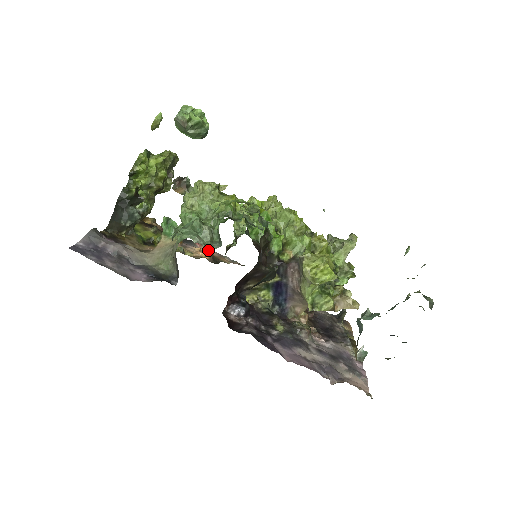
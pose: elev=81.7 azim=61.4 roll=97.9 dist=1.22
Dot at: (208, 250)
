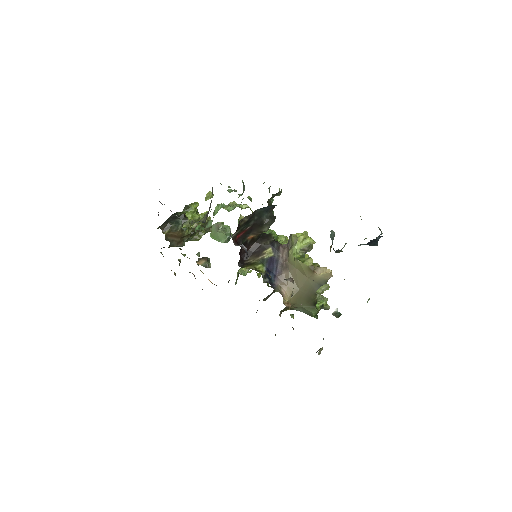
Dot at: occluded
